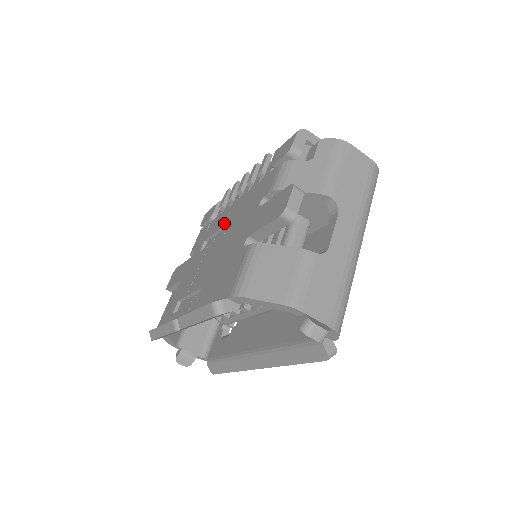
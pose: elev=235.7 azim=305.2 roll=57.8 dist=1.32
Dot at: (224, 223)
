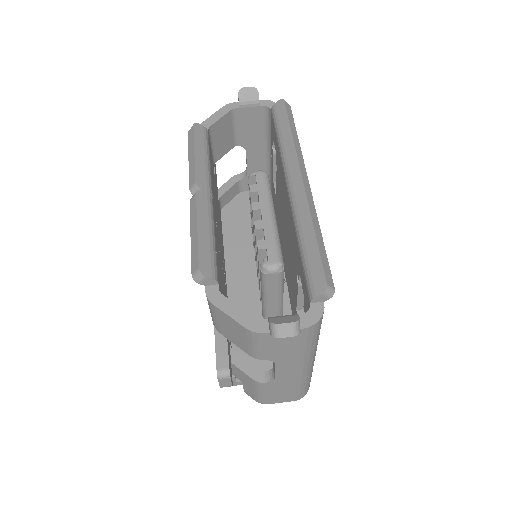
Dot at: occluded
